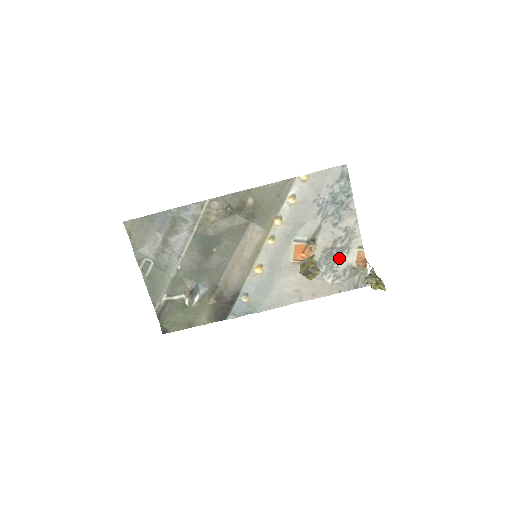
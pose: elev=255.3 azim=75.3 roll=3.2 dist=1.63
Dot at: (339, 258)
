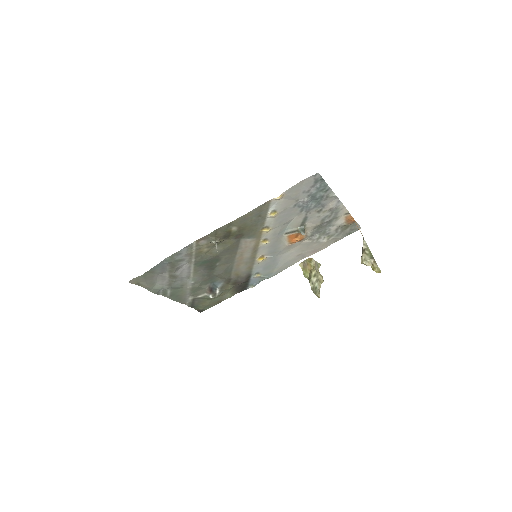
Dot at: (329, 225)
